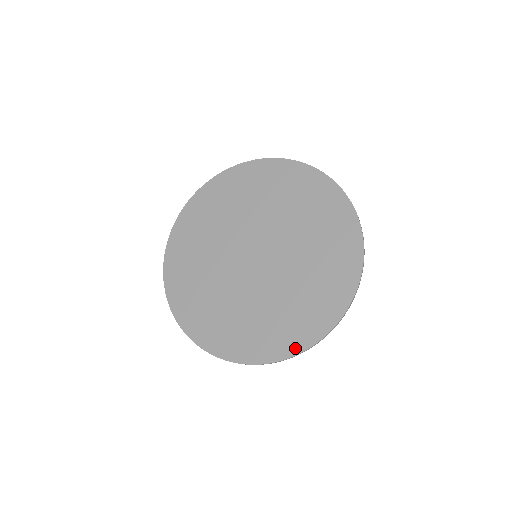
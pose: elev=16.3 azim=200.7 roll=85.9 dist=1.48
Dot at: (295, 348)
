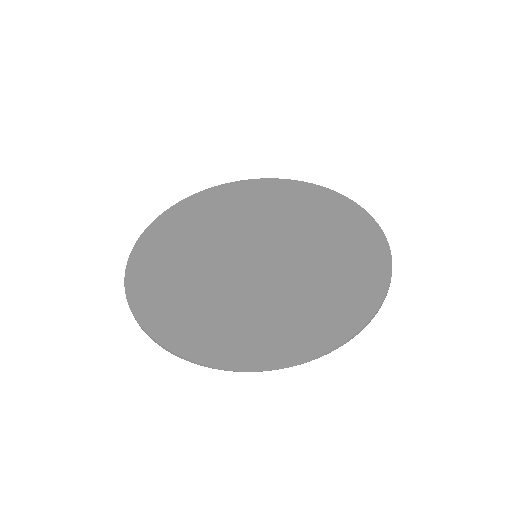
Dot at: (177, 344)
